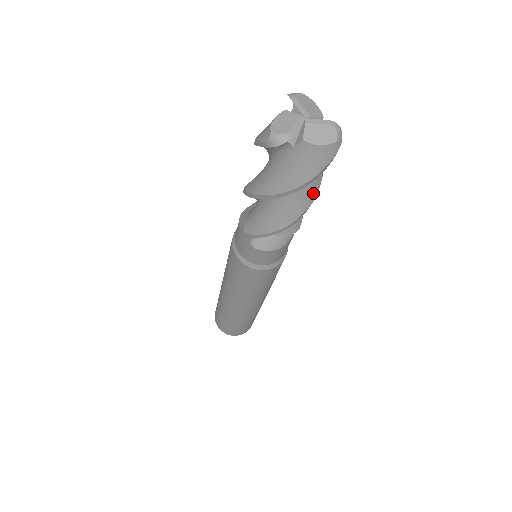
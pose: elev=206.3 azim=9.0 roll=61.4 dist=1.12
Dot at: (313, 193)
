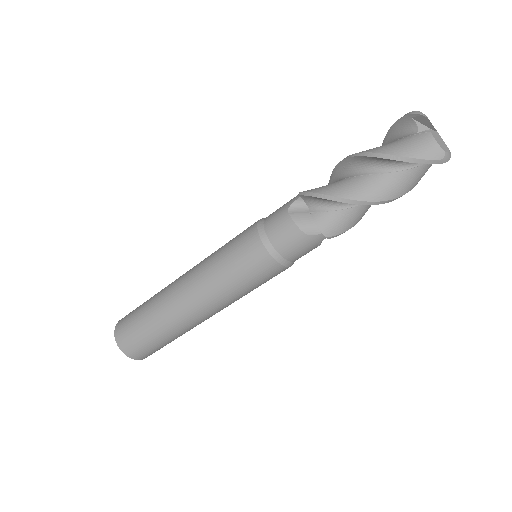
Dot at: (381, 196)
